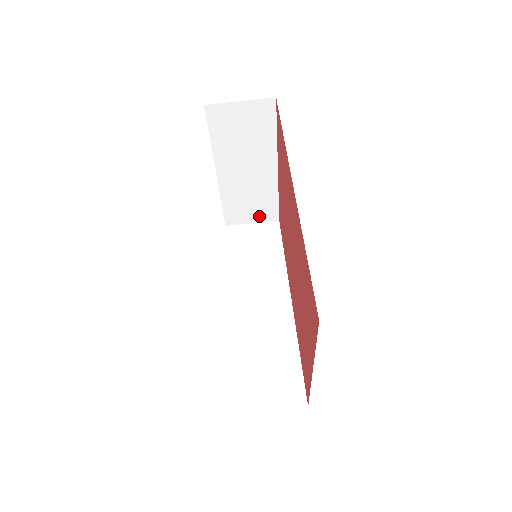
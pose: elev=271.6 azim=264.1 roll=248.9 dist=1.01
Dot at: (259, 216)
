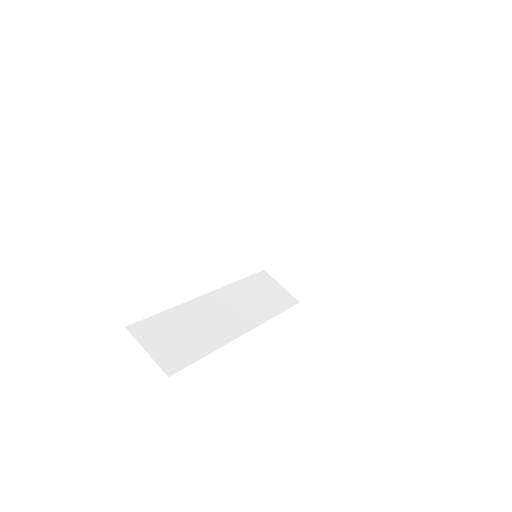
Dot at: (291, 284)
